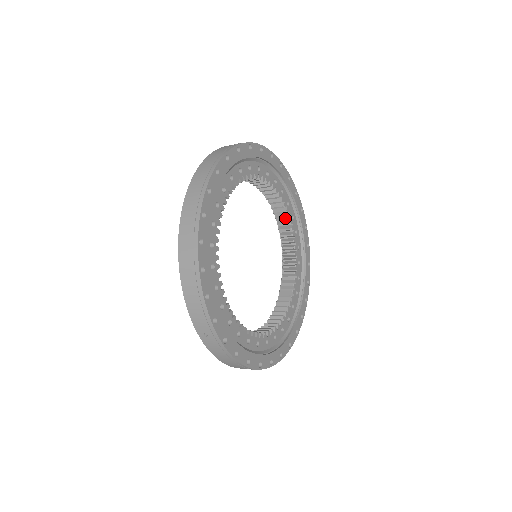
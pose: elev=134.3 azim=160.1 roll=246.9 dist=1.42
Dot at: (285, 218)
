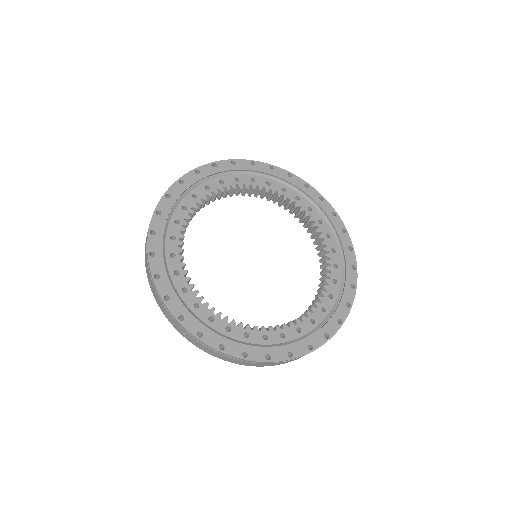
Dot at: (299, 213)
